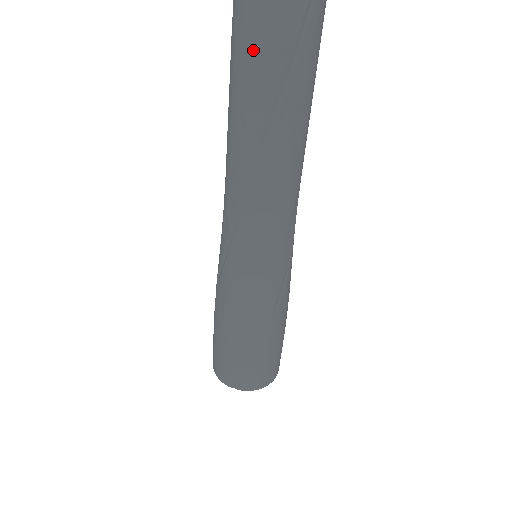
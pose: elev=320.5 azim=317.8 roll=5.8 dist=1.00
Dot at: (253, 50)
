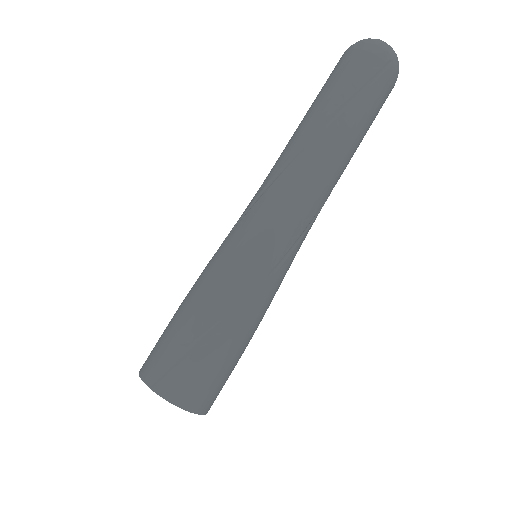
Dot at: (335, 81)
